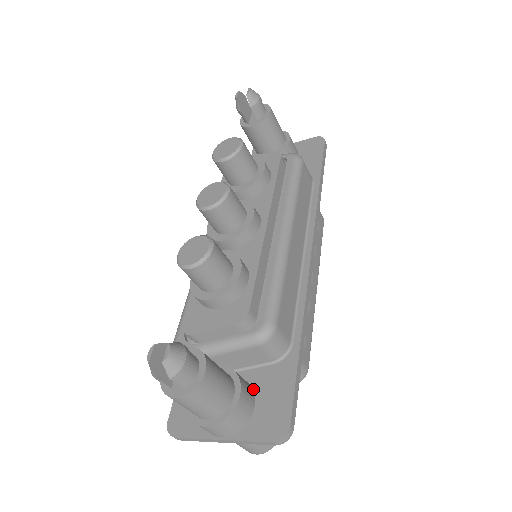
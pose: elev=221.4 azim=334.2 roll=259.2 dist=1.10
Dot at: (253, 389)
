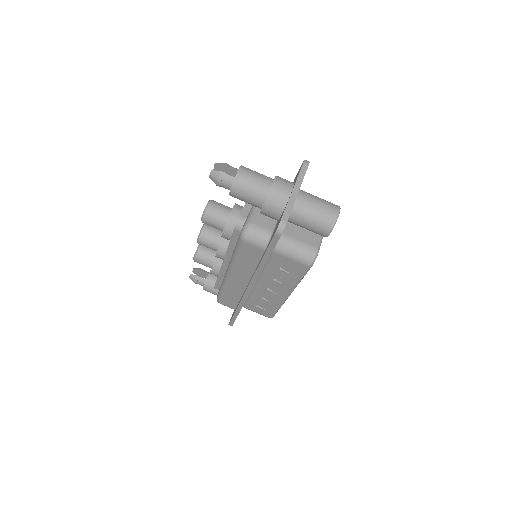
Dot at: occluded
